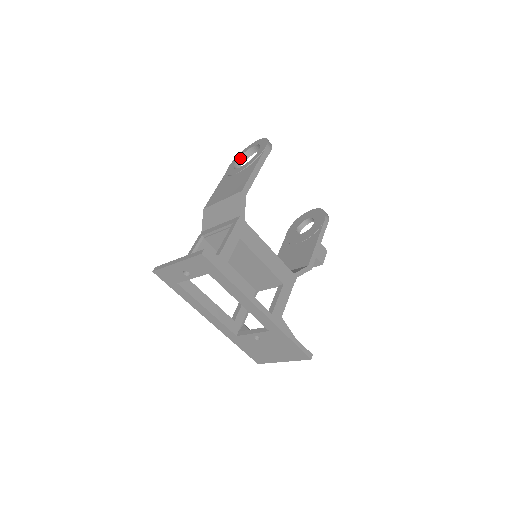
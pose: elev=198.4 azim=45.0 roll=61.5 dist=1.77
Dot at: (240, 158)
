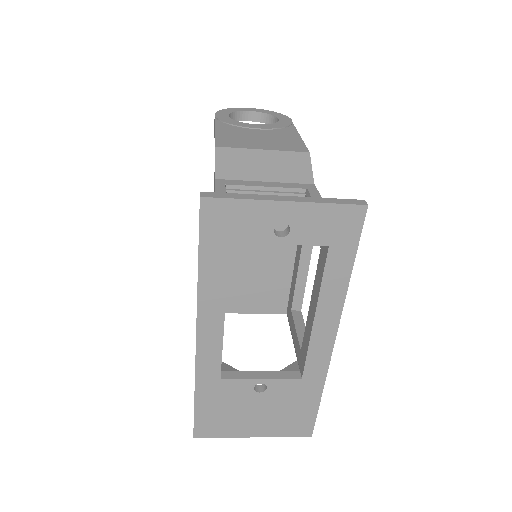
Dot at: (231, 114)
